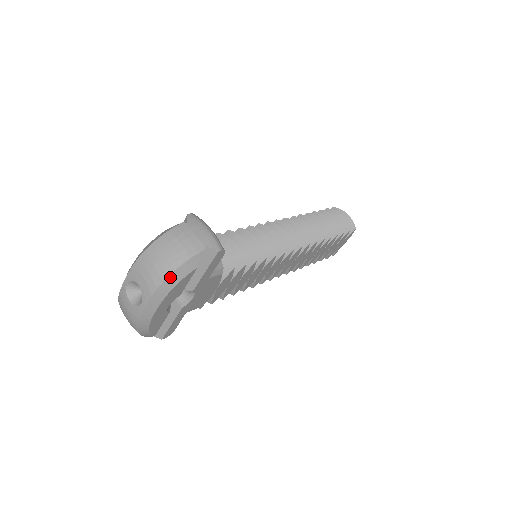
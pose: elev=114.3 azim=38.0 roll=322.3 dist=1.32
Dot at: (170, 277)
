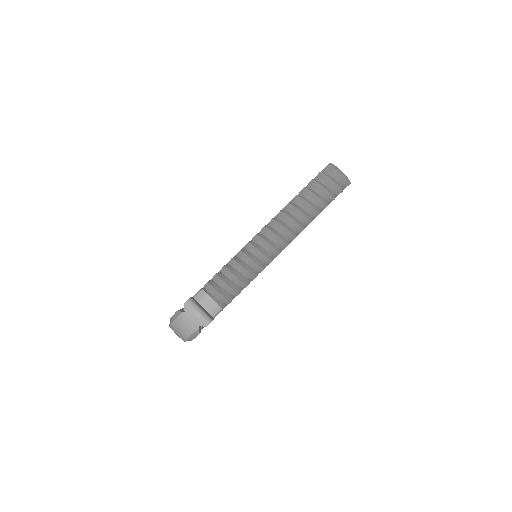
Dot at: (188, 340)
